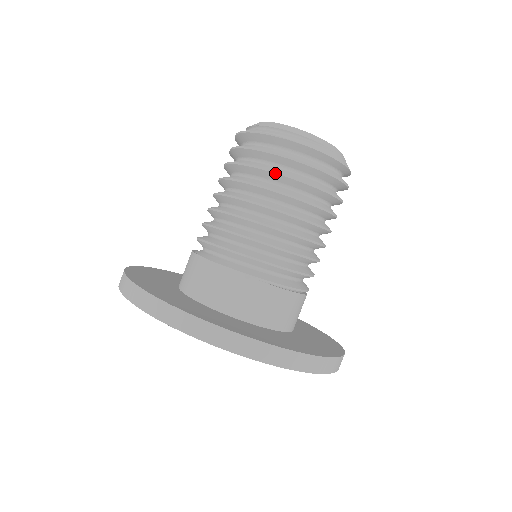
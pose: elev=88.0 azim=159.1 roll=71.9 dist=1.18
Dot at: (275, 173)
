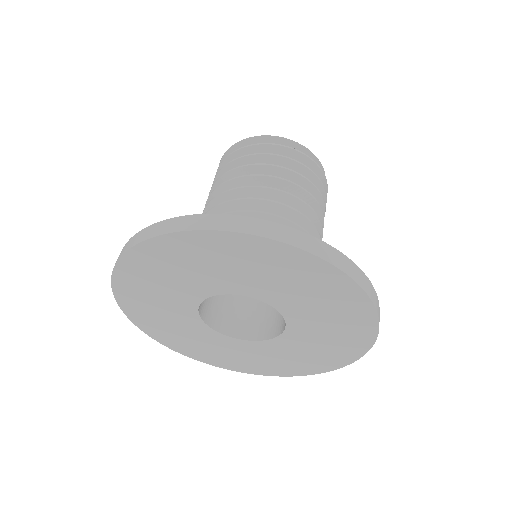
Dot at: (226, 165)
